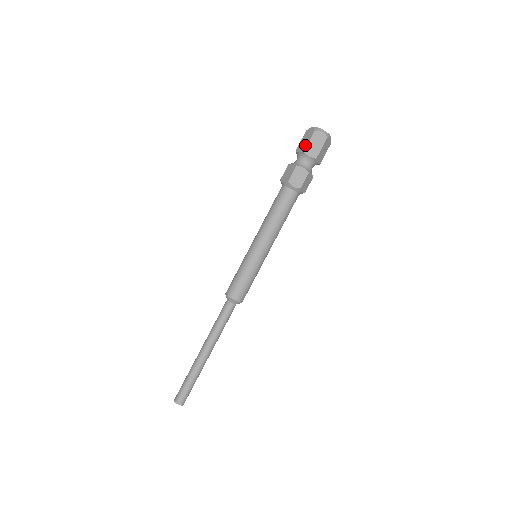
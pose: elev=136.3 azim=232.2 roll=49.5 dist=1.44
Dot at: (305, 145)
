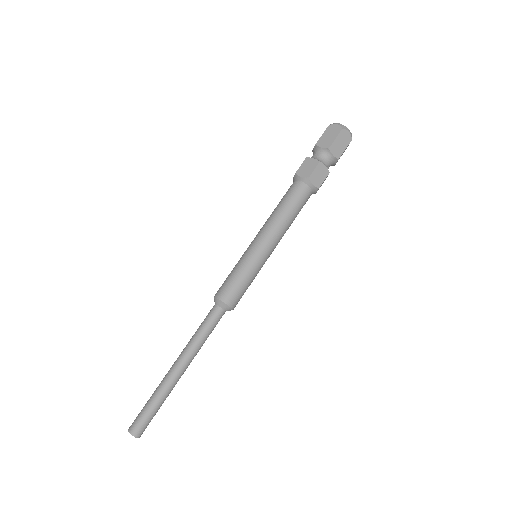
Dot at: (318, 140)
